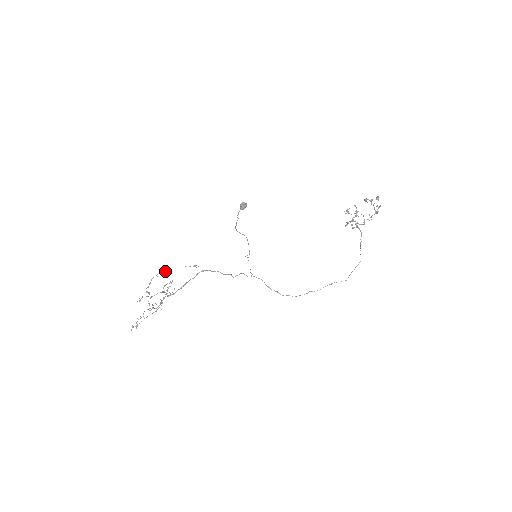
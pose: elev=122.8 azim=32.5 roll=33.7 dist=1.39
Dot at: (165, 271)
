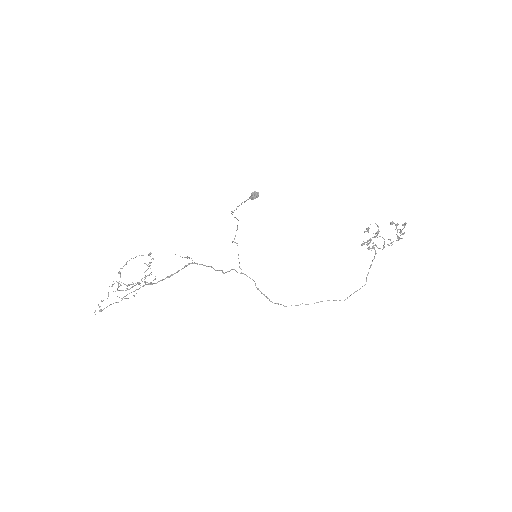
Dot at: (148, 255)
